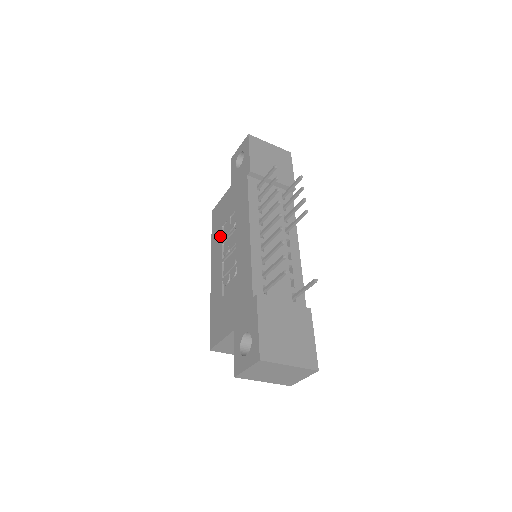
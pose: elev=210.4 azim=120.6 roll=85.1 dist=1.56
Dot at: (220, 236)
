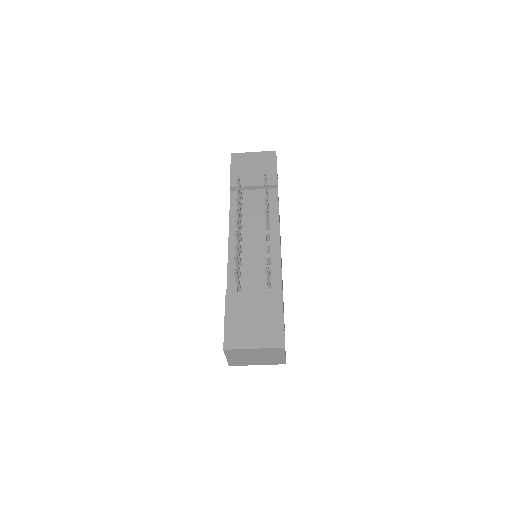
Dot at: occluded
